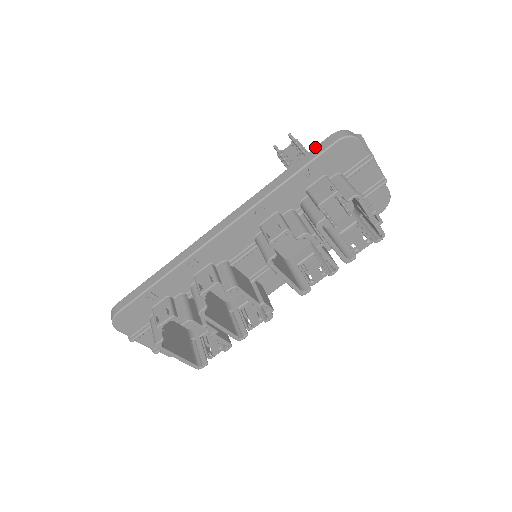
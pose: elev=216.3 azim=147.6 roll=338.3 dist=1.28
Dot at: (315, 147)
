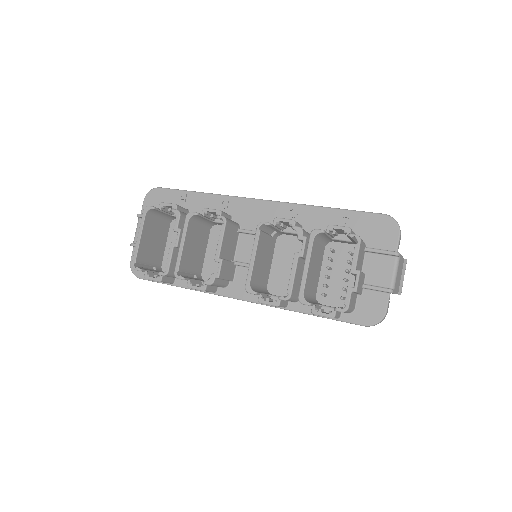
Dot at: occluded
